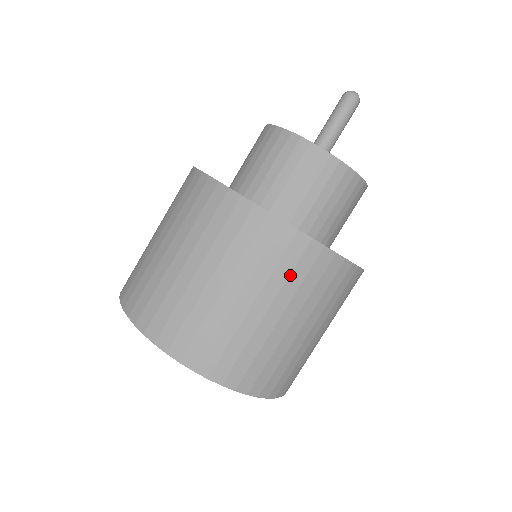
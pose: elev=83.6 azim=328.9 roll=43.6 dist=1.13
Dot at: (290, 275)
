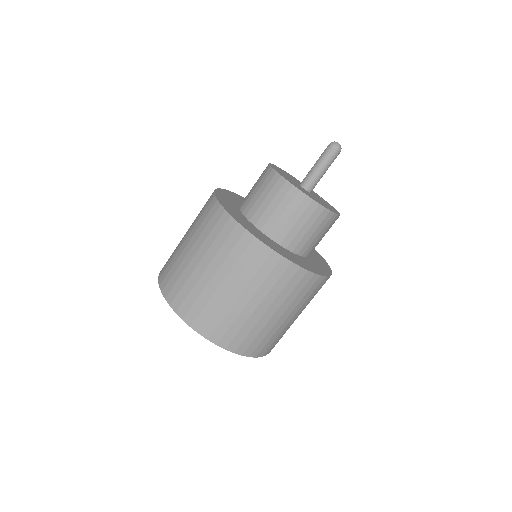
Dot at: (304, 296)
